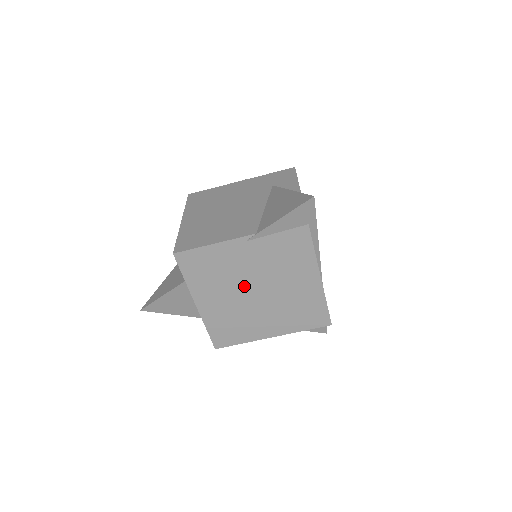
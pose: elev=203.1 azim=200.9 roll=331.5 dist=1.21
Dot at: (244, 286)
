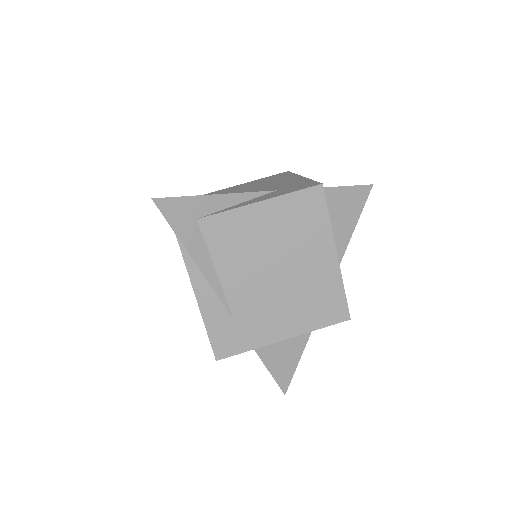
Dot at: occluded
